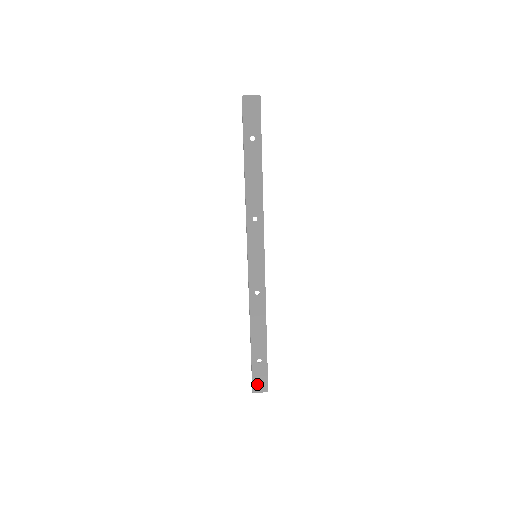
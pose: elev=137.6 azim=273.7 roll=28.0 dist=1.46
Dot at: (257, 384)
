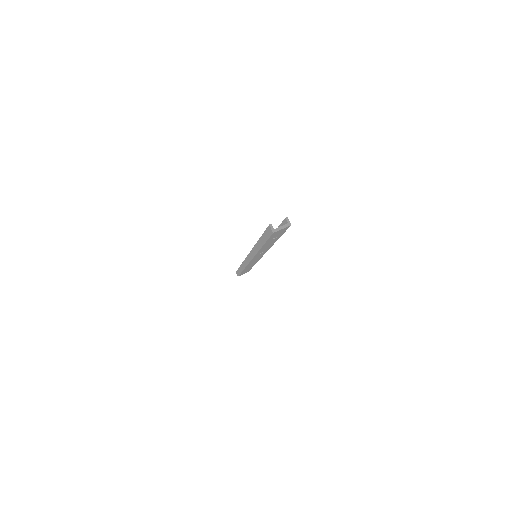
Dot at: occluded
